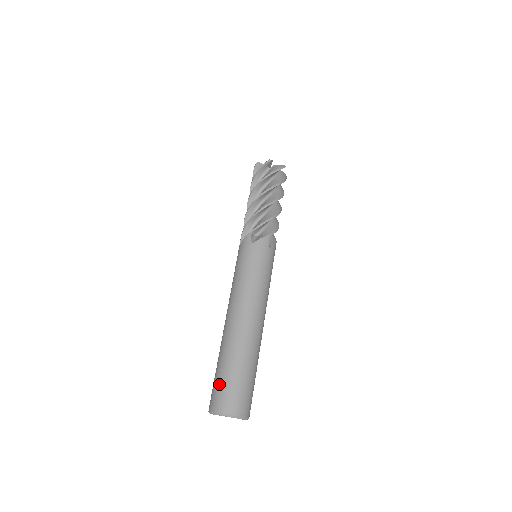
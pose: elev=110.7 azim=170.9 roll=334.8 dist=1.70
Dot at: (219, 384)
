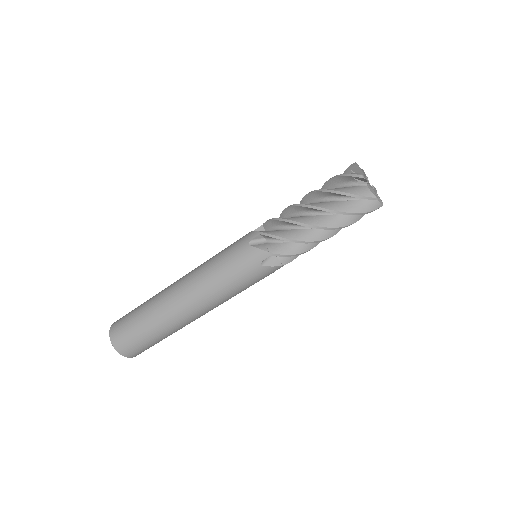
Dot at: (128, 316)
